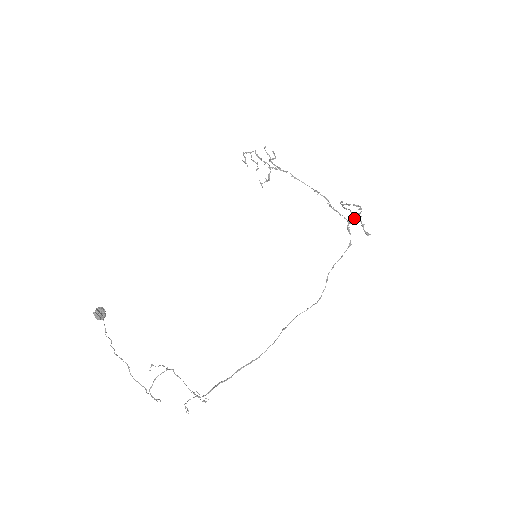
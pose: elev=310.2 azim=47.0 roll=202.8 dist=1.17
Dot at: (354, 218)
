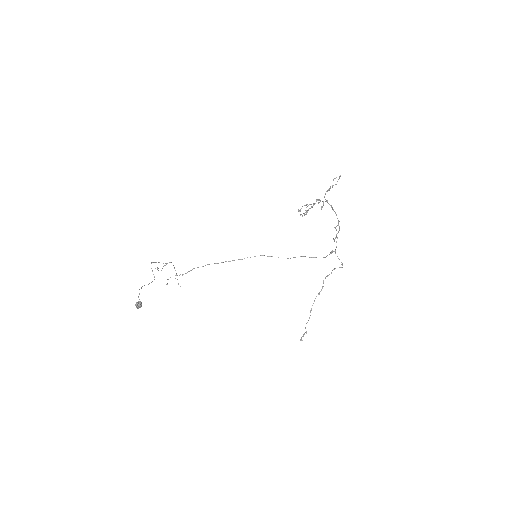
Dot at: occluded
